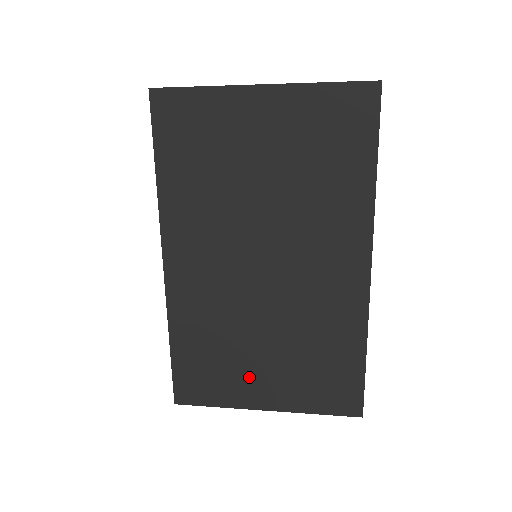
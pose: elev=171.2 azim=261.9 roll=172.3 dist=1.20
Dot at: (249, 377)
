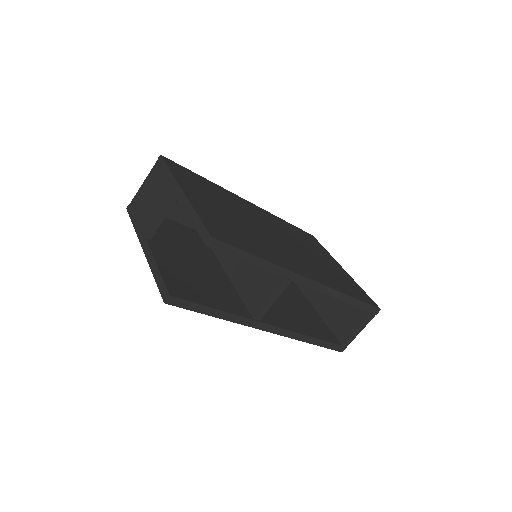
Dot at: occluded
